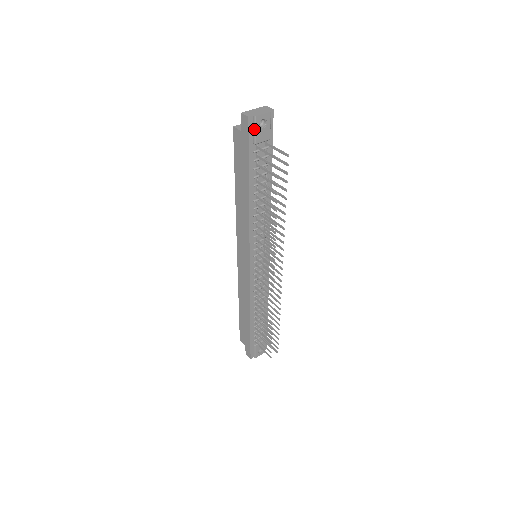
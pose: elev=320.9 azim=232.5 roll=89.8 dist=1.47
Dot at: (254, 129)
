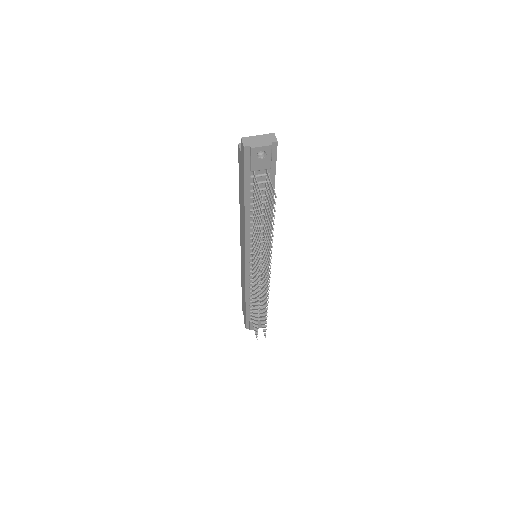
Dot at: (250, 158)
